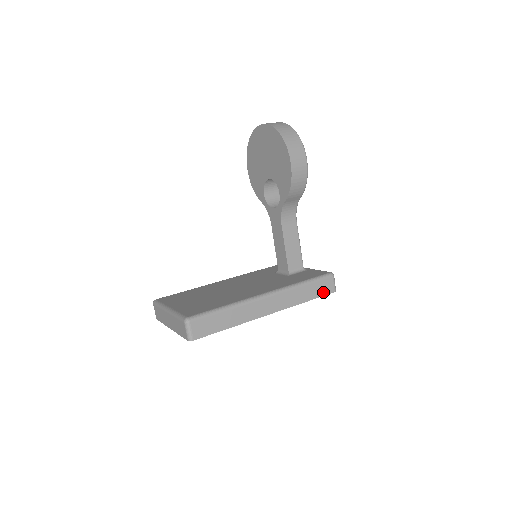
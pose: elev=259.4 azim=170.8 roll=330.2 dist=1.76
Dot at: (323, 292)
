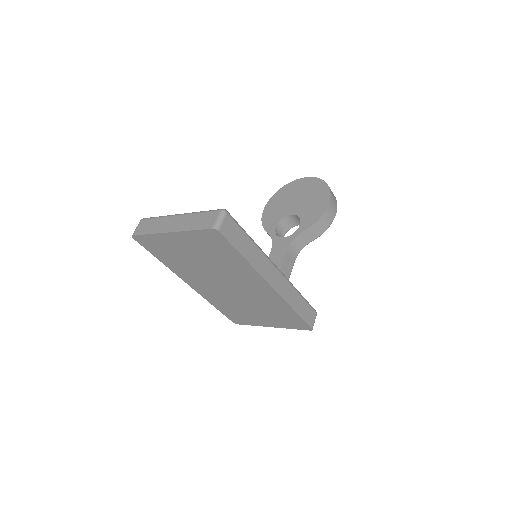
Dot at: (306, 318)
